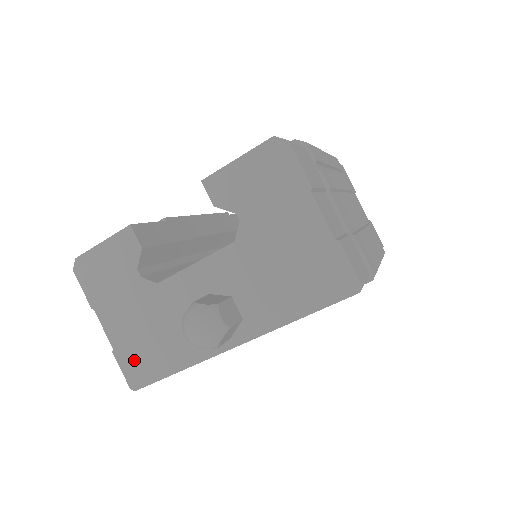
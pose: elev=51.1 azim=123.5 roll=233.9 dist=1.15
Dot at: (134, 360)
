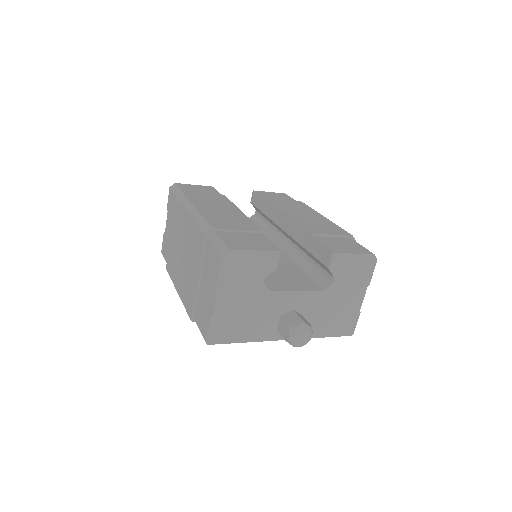
Dot at: (222, 327)
